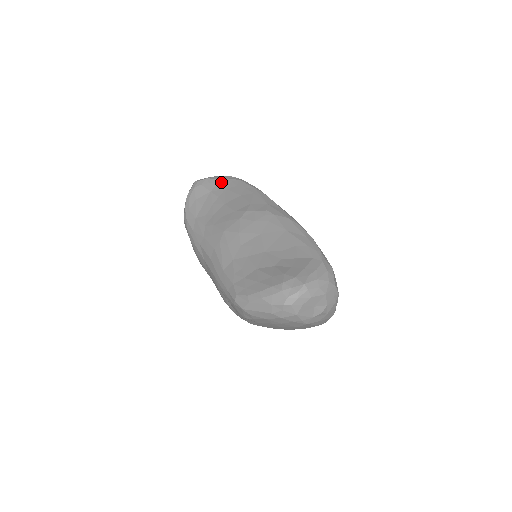
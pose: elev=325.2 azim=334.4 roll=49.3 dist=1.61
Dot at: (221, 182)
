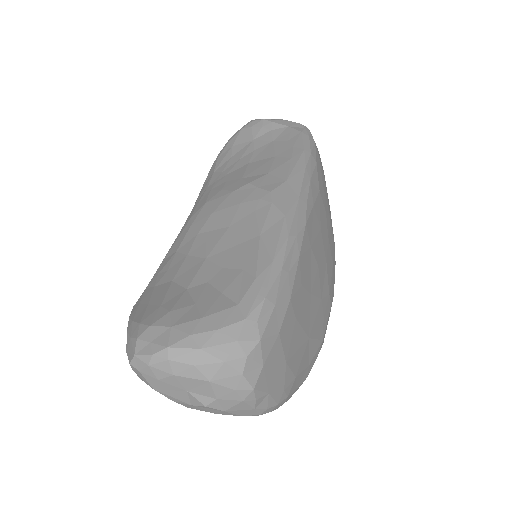
Dot at: (277, 129)
